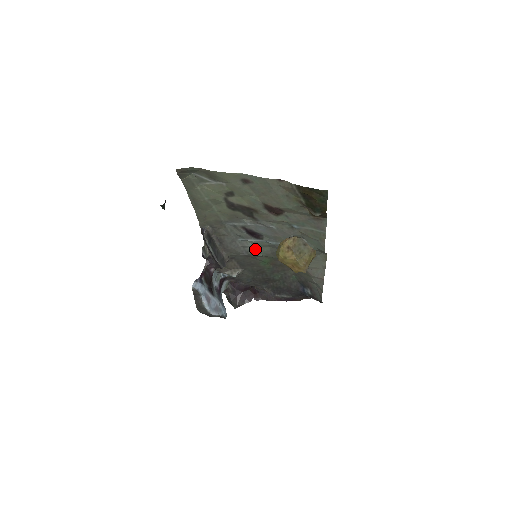
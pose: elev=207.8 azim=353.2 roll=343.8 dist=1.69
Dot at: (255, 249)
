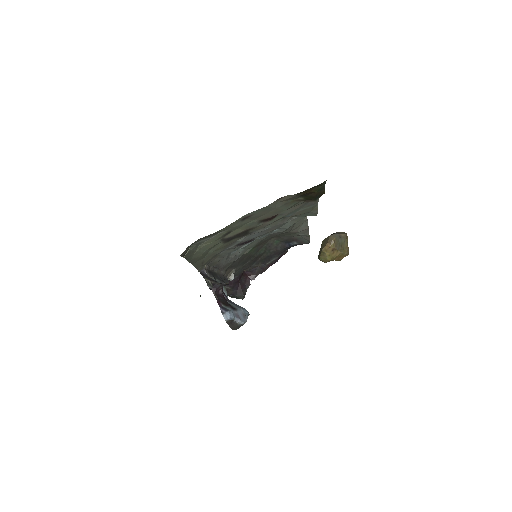
Dot at: (245, 249)
